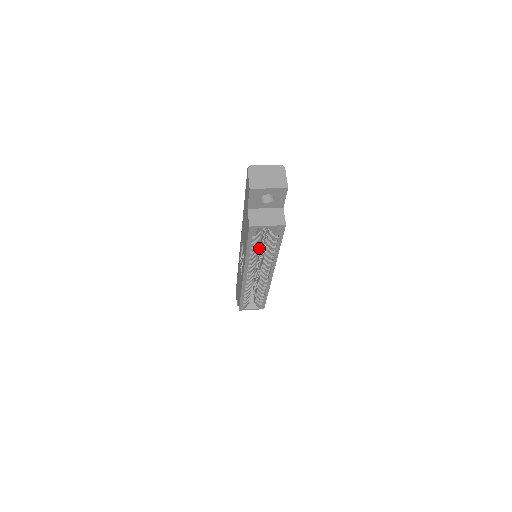
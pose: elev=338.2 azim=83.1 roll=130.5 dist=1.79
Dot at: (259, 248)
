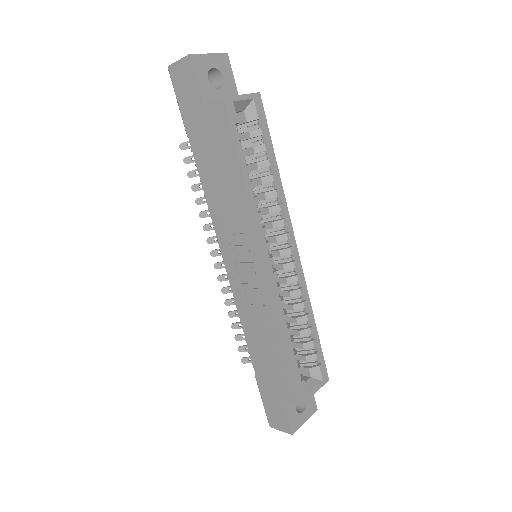
Dot at: occluded
